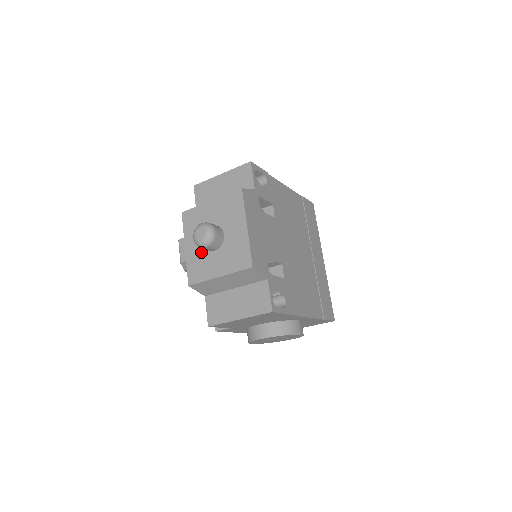
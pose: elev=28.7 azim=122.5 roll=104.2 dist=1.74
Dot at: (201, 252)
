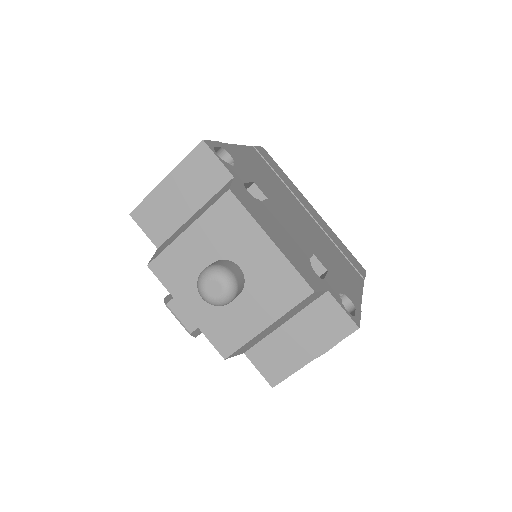
Dot at: (216, 307)
